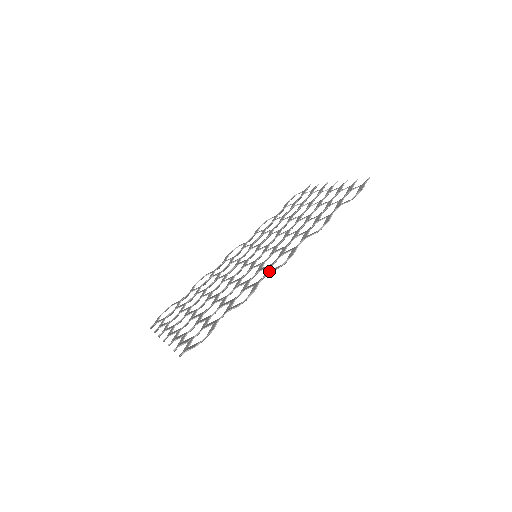
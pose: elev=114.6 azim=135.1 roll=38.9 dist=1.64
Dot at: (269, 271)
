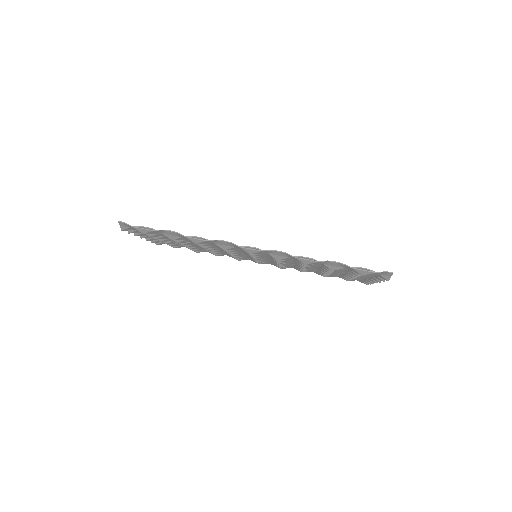
Dot at: (233, 244)
